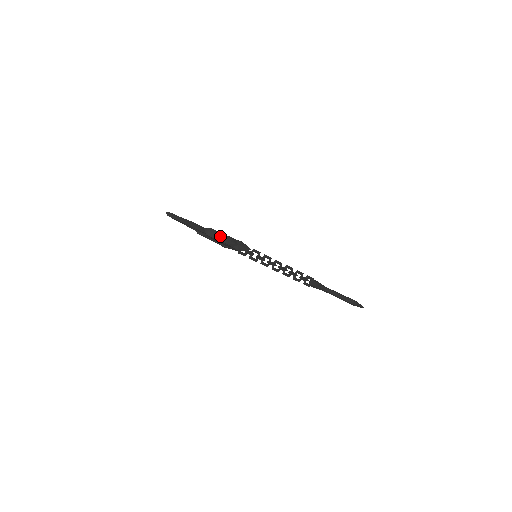
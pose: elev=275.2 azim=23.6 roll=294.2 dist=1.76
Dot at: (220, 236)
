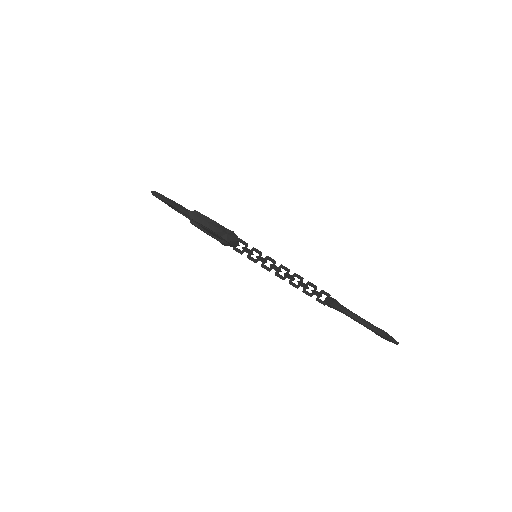
Dot at: (206, 221)
